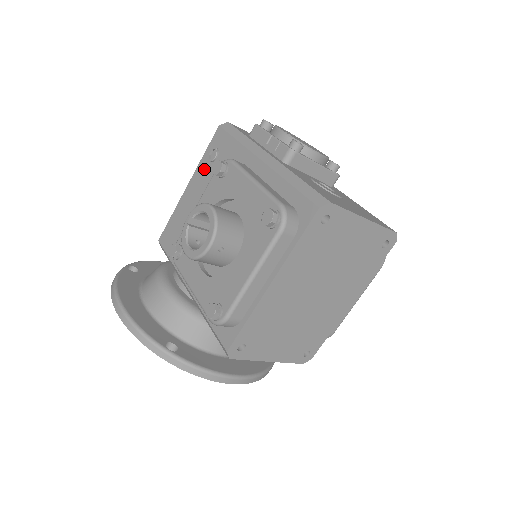
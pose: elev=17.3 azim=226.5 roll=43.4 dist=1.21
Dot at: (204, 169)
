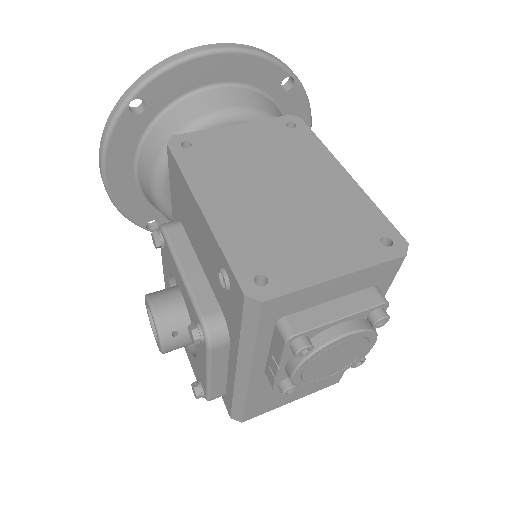
Dot at: (214, 254)
